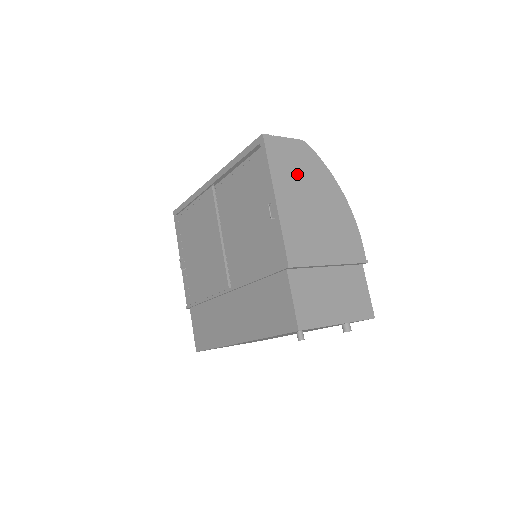
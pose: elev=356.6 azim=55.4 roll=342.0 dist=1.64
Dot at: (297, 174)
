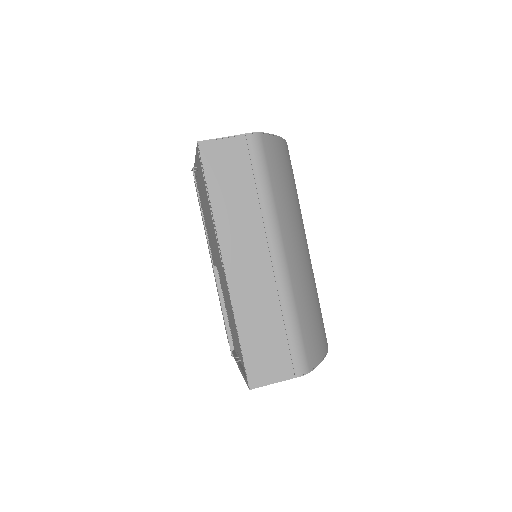
Dot at: occluded
